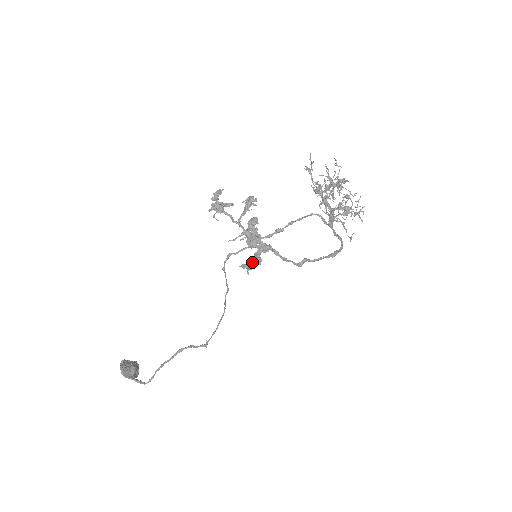
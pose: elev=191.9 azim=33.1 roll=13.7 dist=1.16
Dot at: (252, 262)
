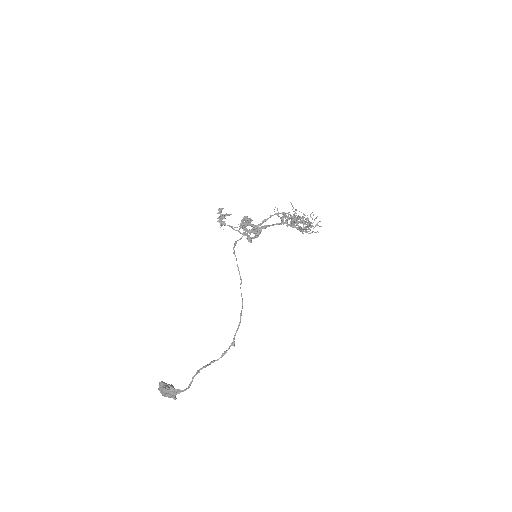
Dot at: (251, 230)
